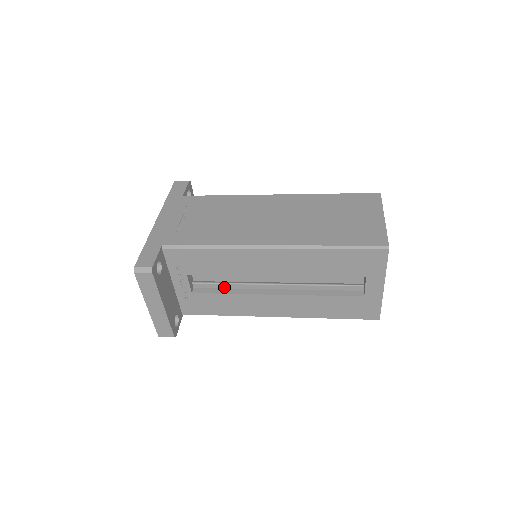
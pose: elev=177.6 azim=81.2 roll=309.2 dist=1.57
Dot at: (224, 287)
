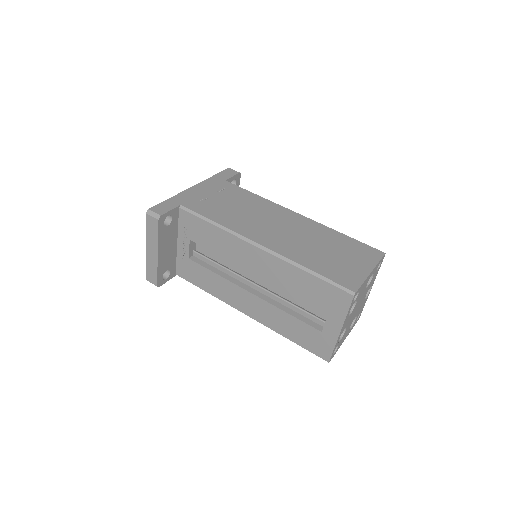
Dot at: (215, 266)
